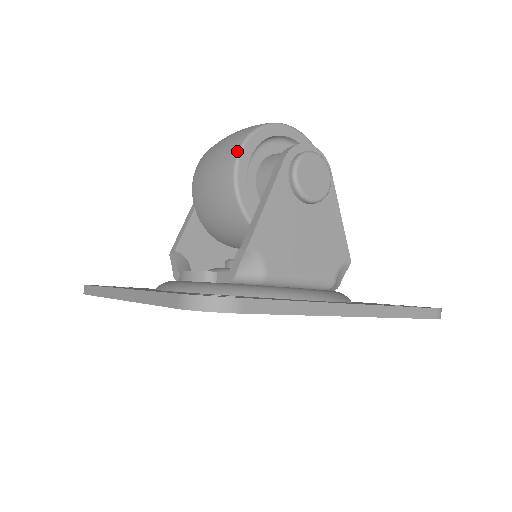
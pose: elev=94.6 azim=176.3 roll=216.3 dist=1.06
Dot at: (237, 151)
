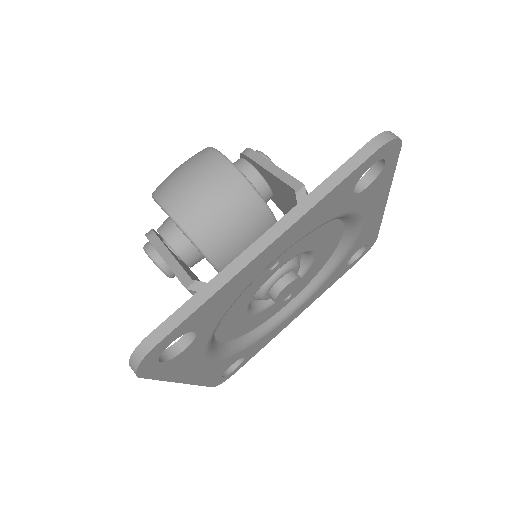
Dot at: (219, 153)
